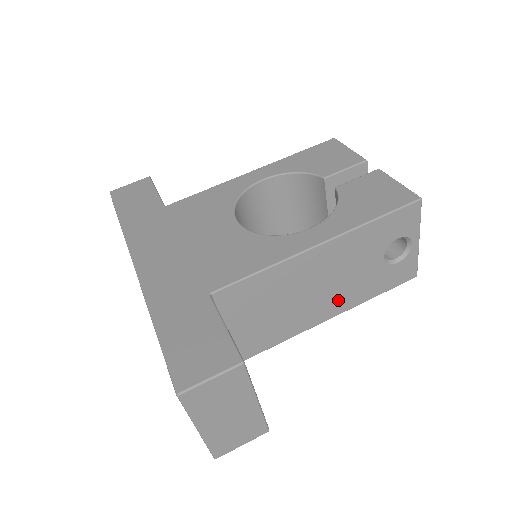
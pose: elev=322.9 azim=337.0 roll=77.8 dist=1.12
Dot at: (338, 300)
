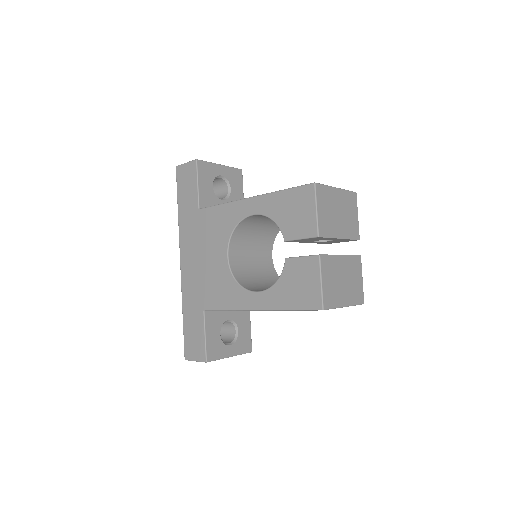
Dot at: occluded
